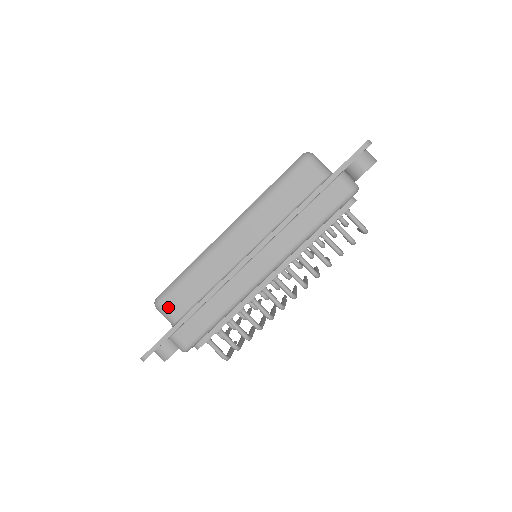
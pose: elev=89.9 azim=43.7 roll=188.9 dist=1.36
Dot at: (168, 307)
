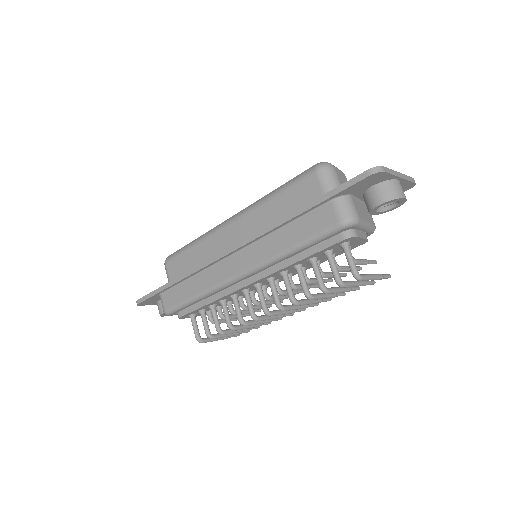
Dot at: (170, 269)
